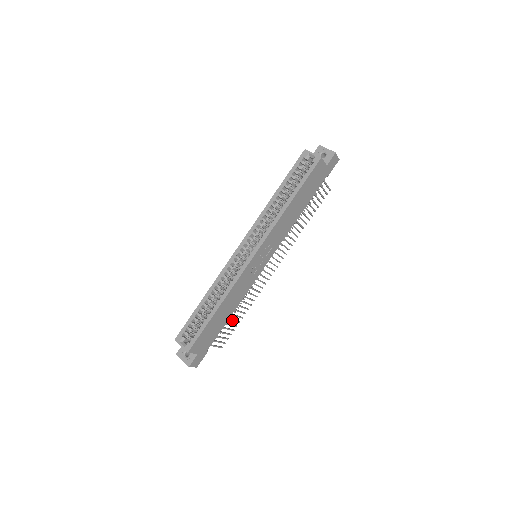
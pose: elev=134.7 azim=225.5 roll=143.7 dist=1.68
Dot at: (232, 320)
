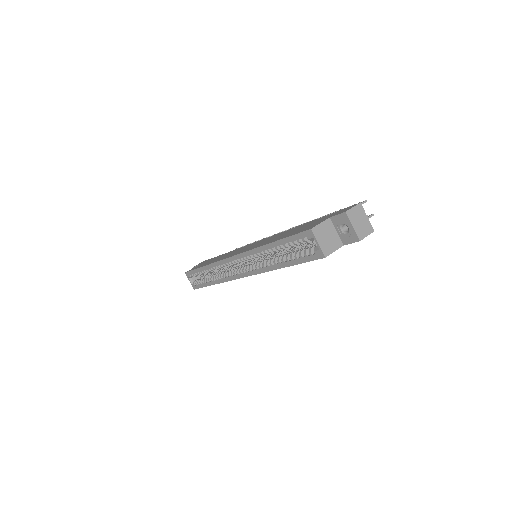
Dot at: occluded
